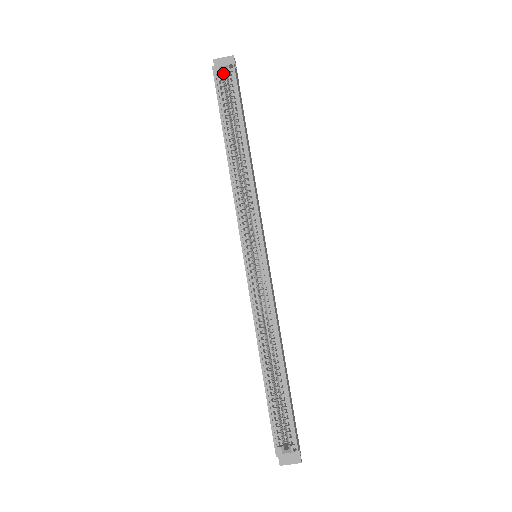
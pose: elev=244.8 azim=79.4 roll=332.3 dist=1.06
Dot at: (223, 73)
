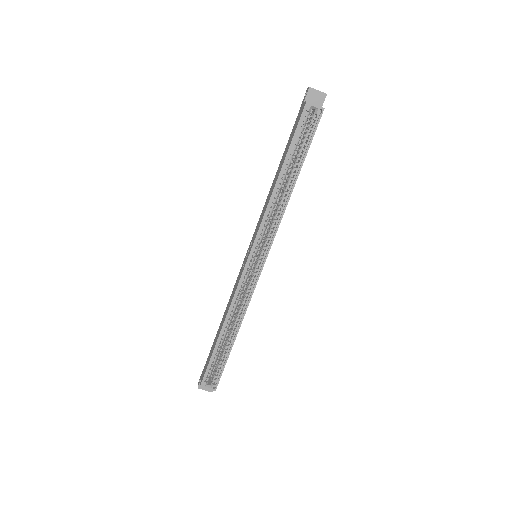
Dot at: (311, 108)
